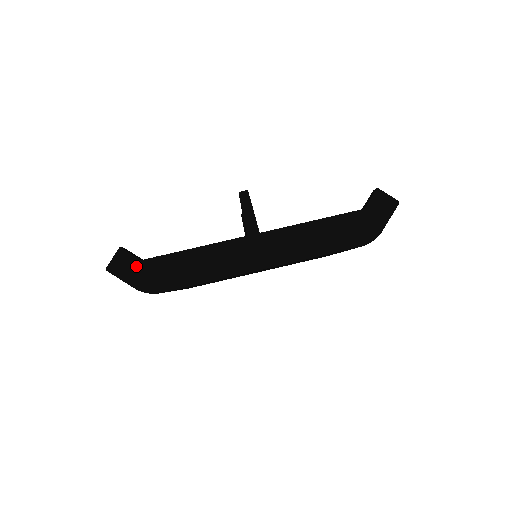
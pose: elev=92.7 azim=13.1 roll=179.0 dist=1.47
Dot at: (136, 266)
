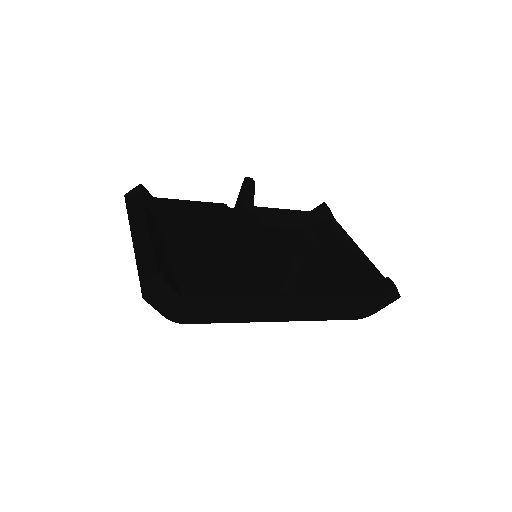
Dot at: (174, 300)
